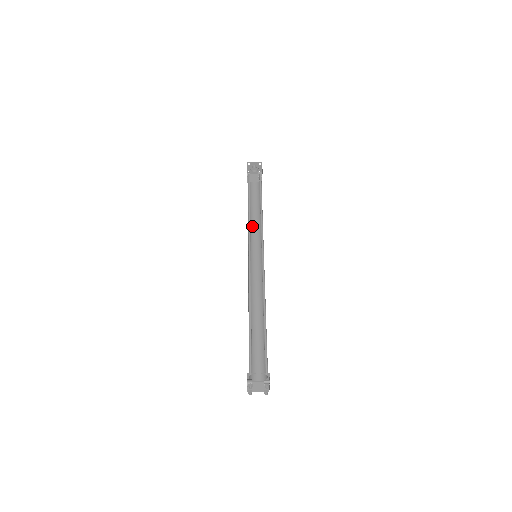
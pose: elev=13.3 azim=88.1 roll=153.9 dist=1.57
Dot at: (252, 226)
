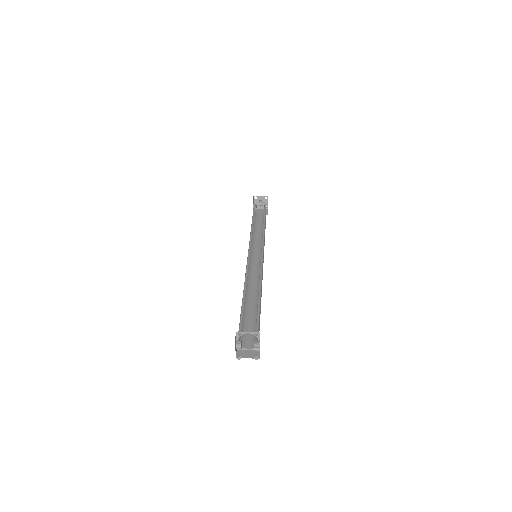
Dot at: (255, 240)
